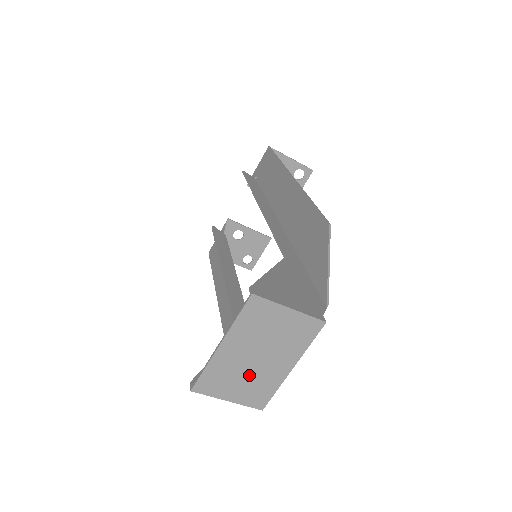
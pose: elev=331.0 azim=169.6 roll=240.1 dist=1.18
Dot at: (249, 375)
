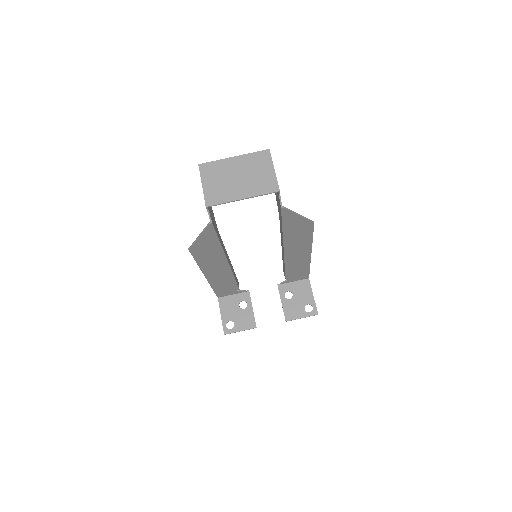
Dot at: (225, 182)
